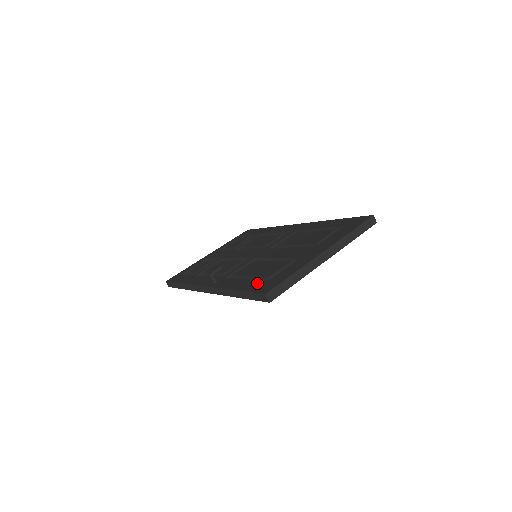
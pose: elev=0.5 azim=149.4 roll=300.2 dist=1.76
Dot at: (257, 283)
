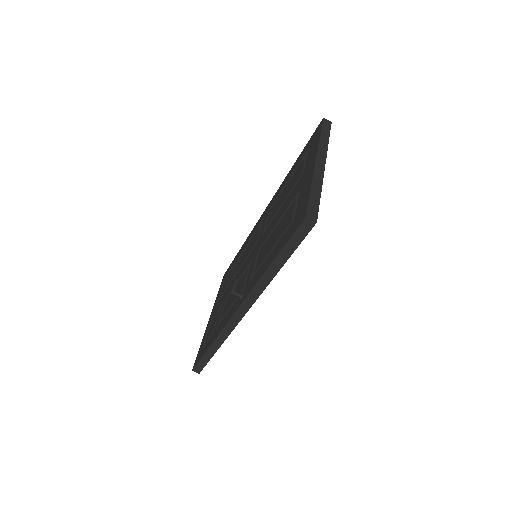
Dot at: (286, 234)
